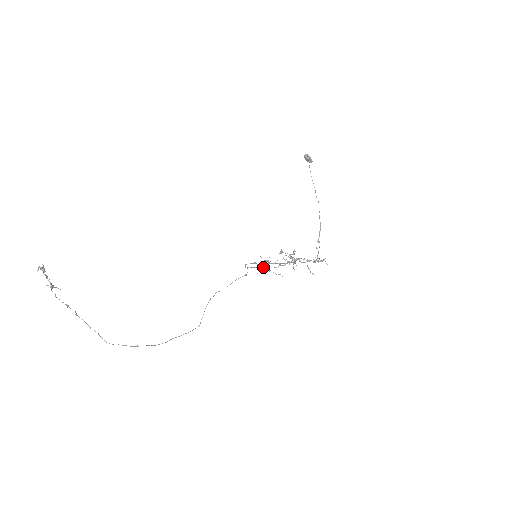
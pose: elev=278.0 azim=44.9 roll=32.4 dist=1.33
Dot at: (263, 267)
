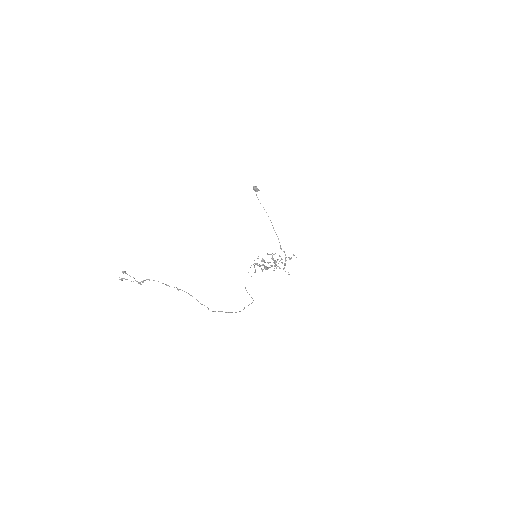
Dot at: (263, 264)
